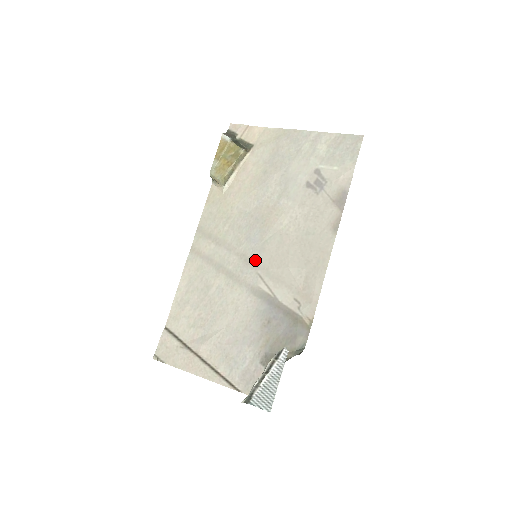
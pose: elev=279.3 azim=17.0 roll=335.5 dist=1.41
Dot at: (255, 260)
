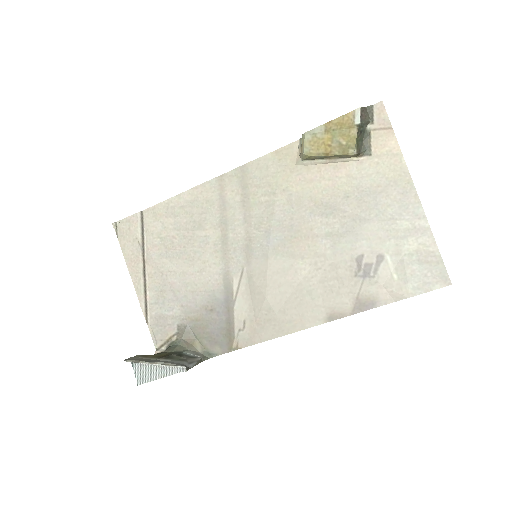
Dot at: (253, 256)
